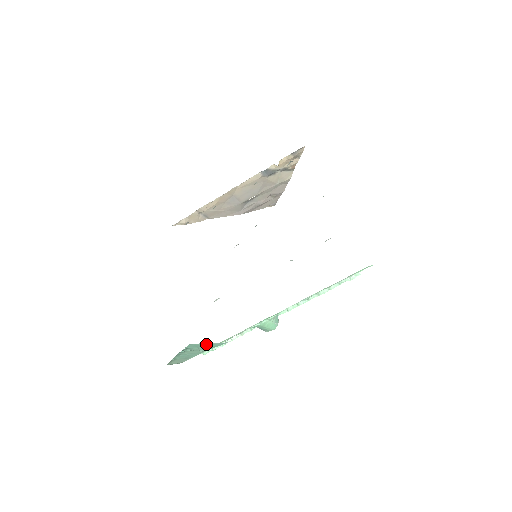
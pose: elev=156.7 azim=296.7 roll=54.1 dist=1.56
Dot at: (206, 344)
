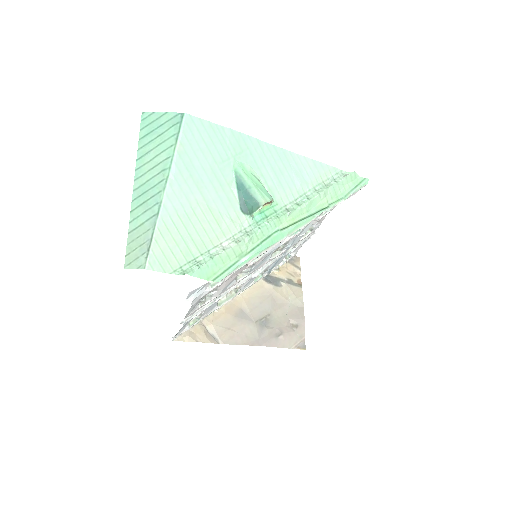
Dot at: (161, 119)
